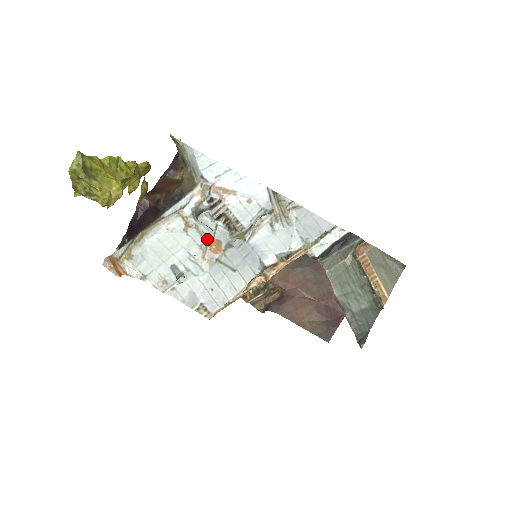
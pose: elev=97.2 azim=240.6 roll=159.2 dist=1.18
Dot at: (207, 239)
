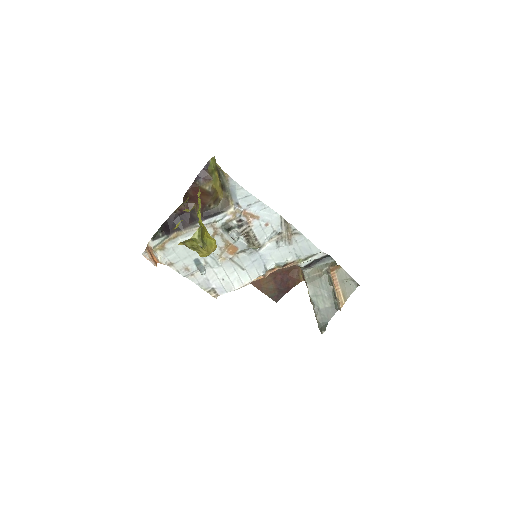
Dot at: (227, 244)
